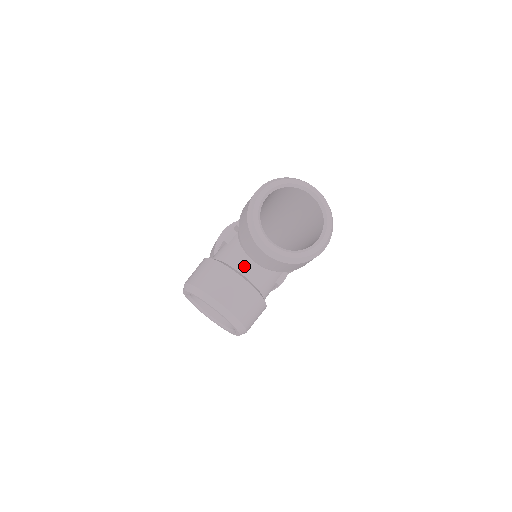
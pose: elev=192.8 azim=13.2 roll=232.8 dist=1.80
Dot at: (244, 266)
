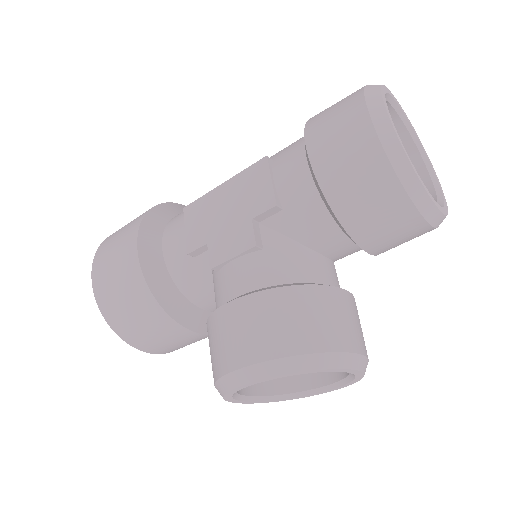
Dot at: (326, 272)
